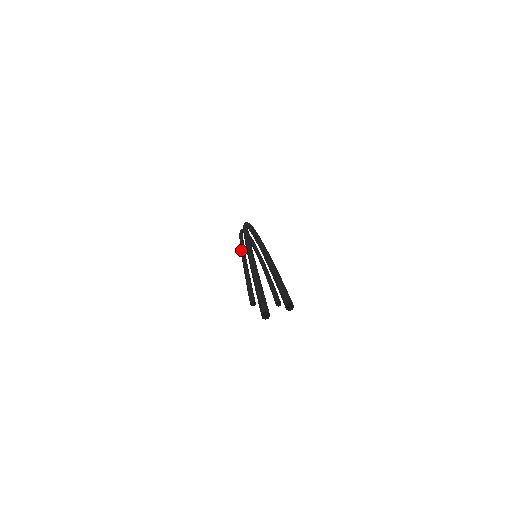
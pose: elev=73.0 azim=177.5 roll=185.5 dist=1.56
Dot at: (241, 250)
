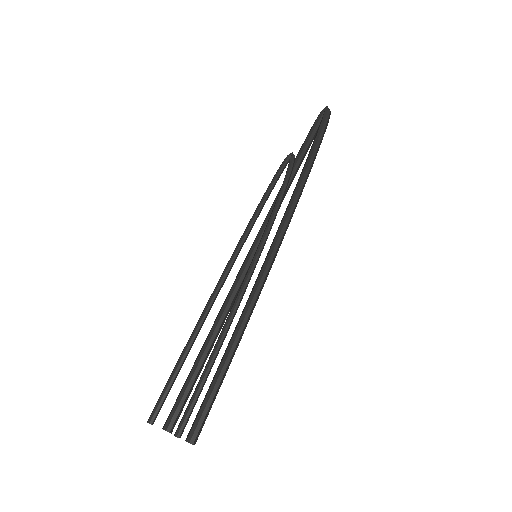
Dot at: (237, 244)
